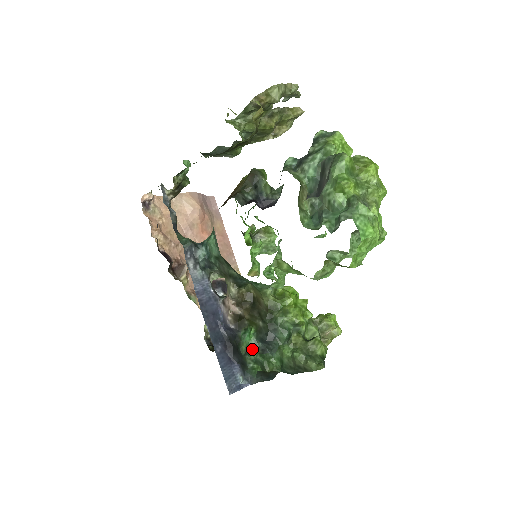
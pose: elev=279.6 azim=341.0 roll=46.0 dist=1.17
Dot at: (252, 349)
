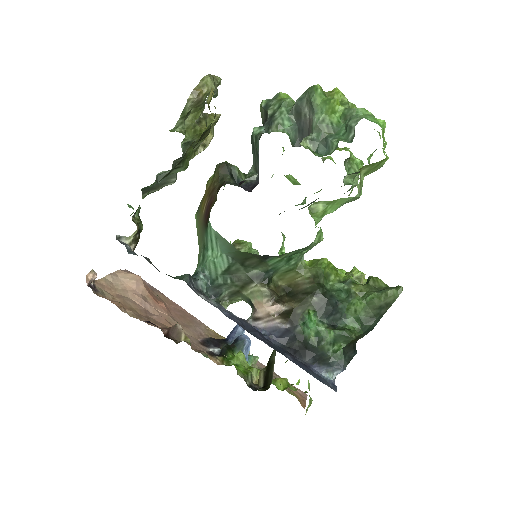
Dot at: (323, 331)
